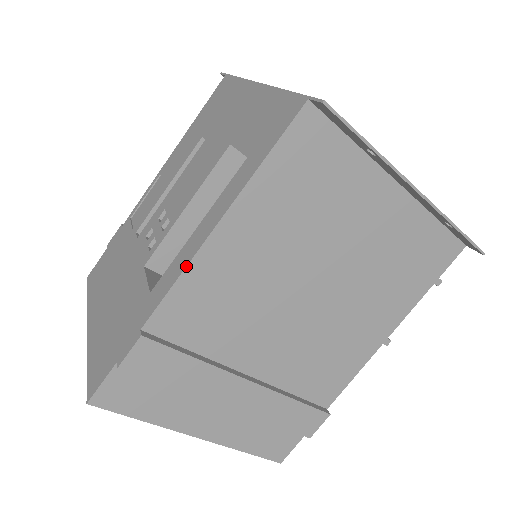
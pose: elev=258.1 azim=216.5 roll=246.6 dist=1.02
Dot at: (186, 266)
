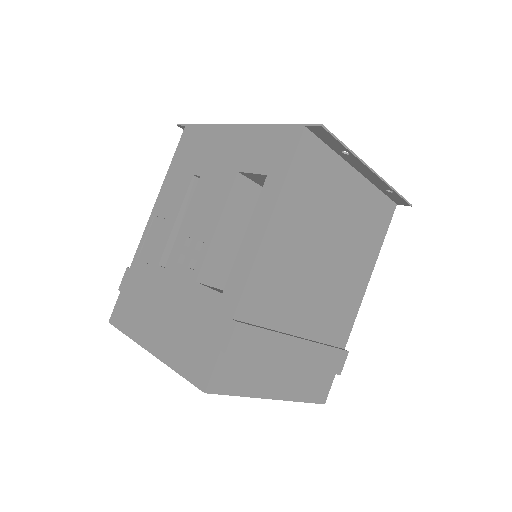
Dot at: (254, 261)
